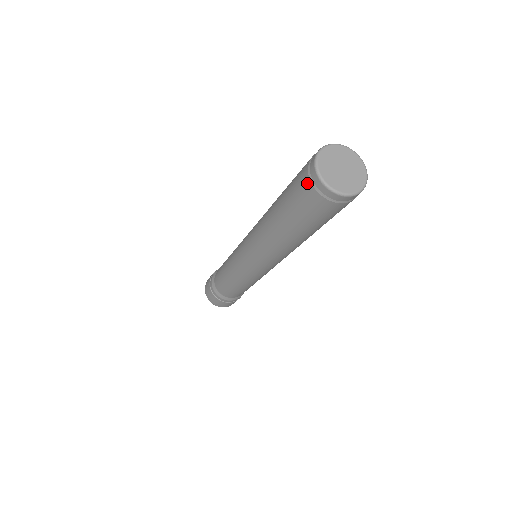
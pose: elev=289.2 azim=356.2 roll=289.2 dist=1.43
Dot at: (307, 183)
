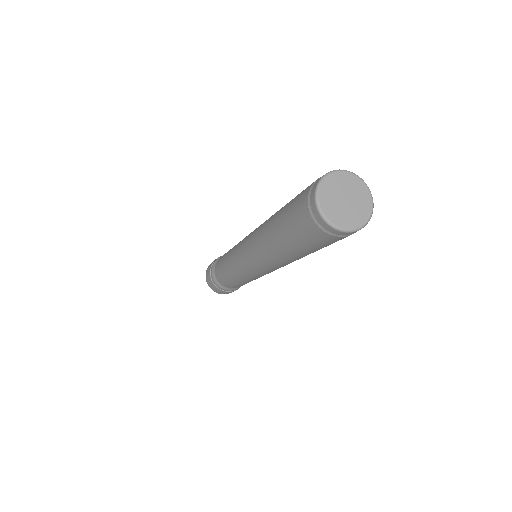
Dot at: (324, 235)
